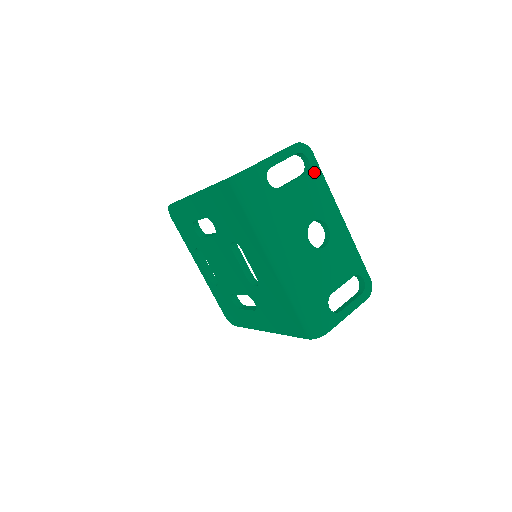
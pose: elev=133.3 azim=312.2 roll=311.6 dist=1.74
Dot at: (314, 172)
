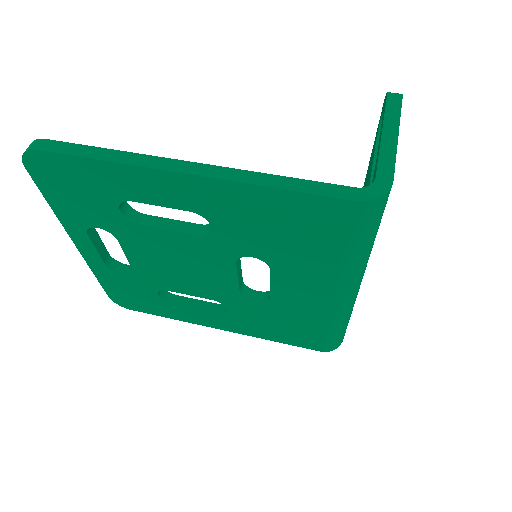
Dot at: occluded
